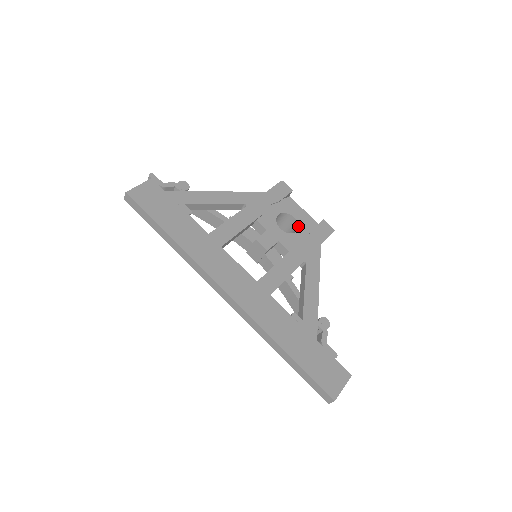
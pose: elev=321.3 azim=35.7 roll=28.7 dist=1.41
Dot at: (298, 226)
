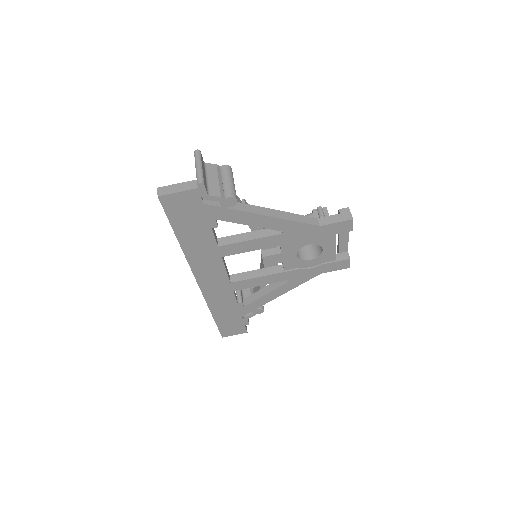
Dot at: (317, 257)
